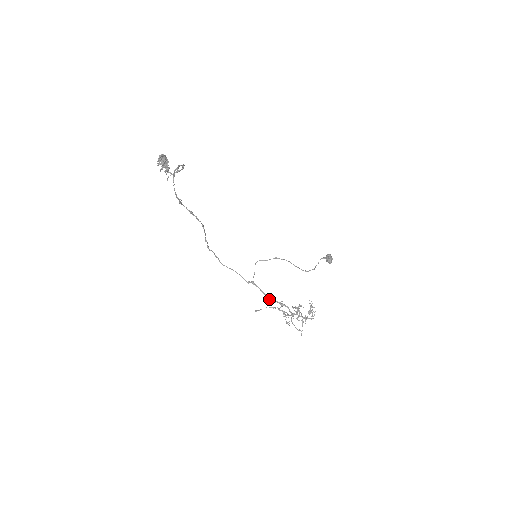
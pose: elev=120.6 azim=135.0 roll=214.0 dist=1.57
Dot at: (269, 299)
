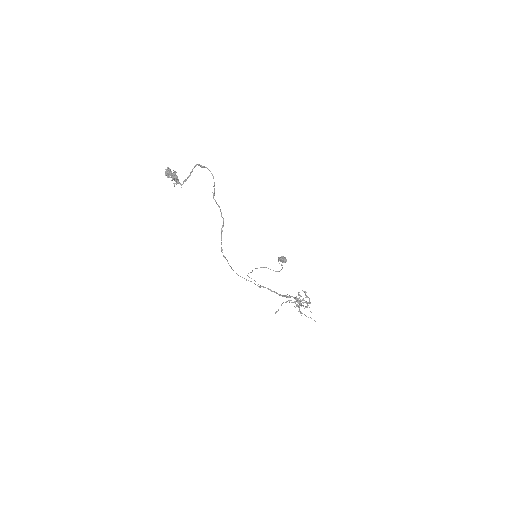
Dot at: (280, 294)
